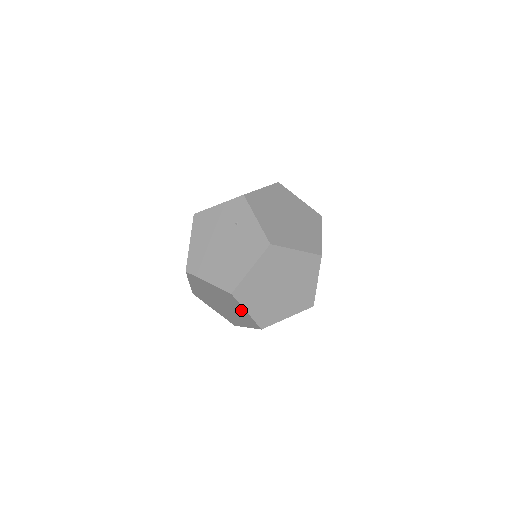
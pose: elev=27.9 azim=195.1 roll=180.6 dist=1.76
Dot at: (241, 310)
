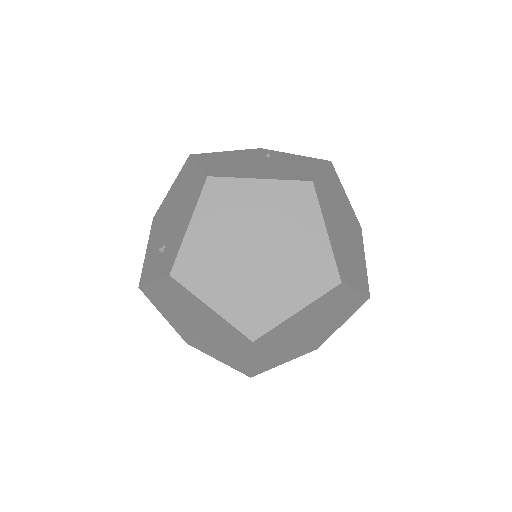
Dot at: (312, 235)
